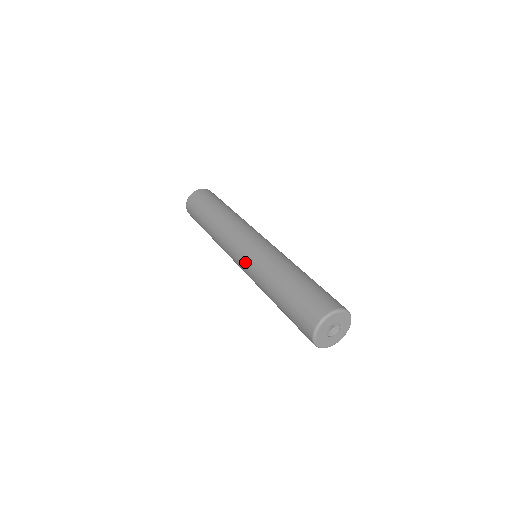
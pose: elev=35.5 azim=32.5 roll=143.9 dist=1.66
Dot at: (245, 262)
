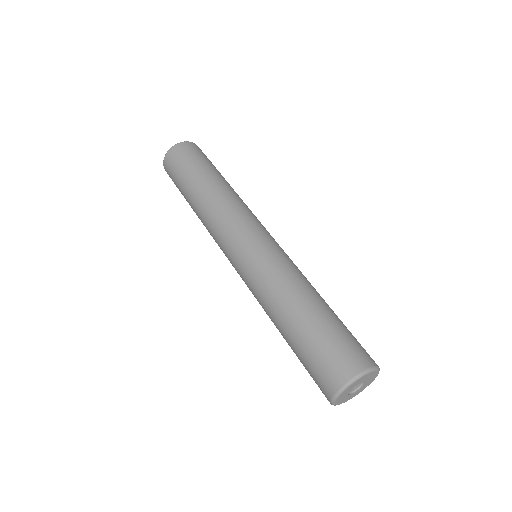
Dot at: (255, 256)
